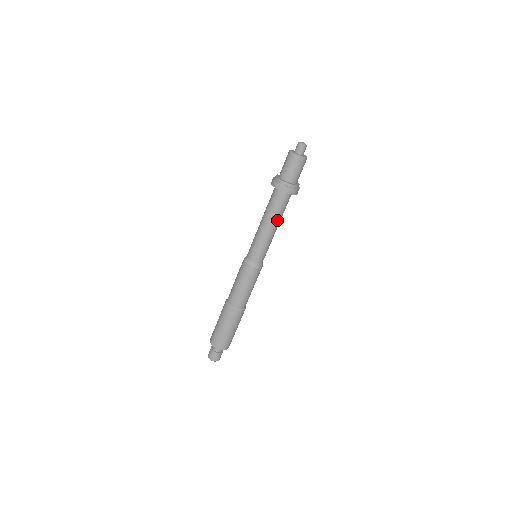
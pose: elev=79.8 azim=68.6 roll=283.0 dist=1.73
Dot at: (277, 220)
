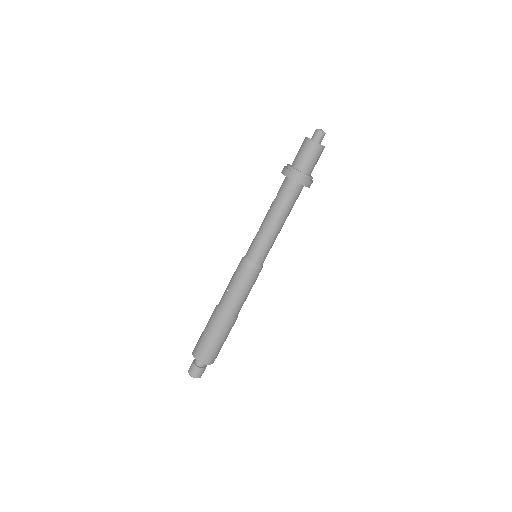
Dot at: (286, 215)
